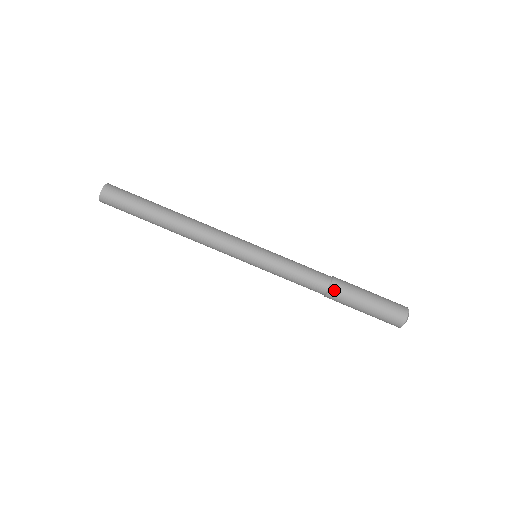
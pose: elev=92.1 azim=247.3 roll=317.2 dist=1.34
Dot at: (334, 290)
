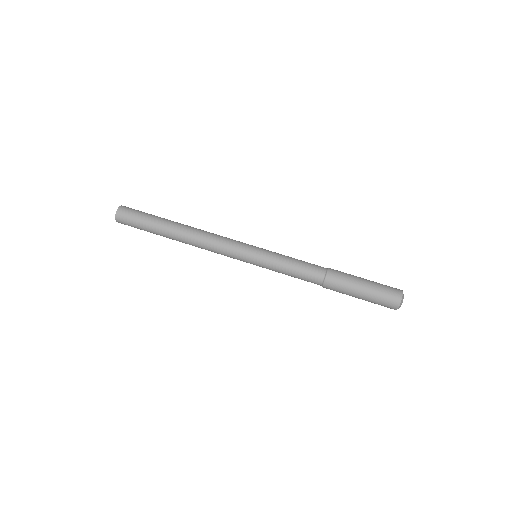
Dot at: (329, 281)
